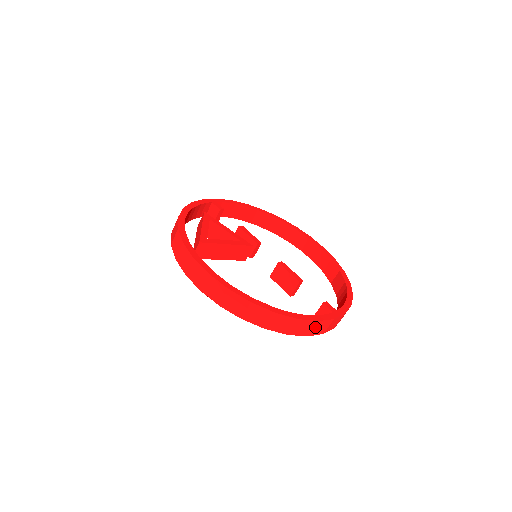
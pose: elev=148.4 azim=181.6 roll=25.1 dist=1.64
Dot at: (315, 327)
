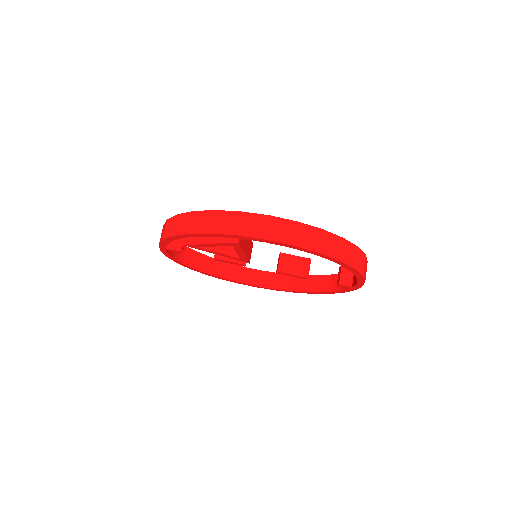
Dot at: (366, 271)
